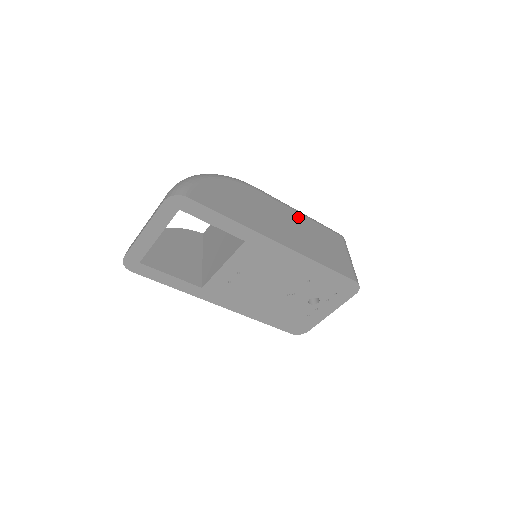
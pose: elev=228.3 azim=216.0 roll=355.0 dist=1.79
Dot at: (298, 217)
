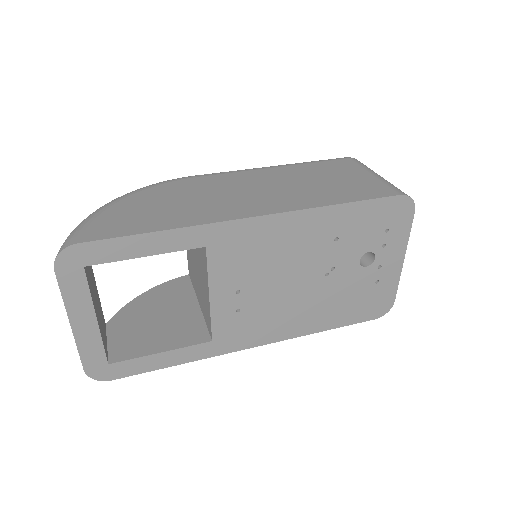
Dot at: (271, 173)
